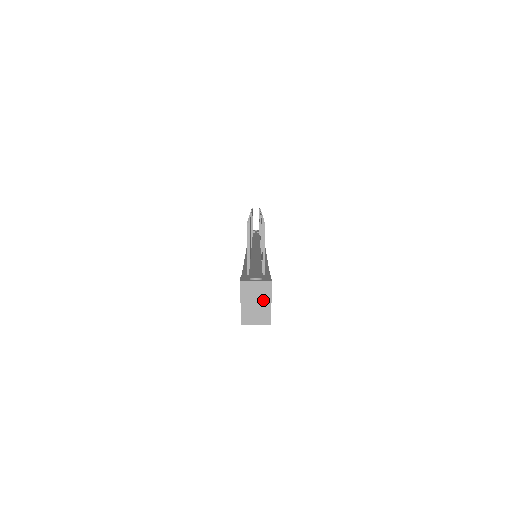
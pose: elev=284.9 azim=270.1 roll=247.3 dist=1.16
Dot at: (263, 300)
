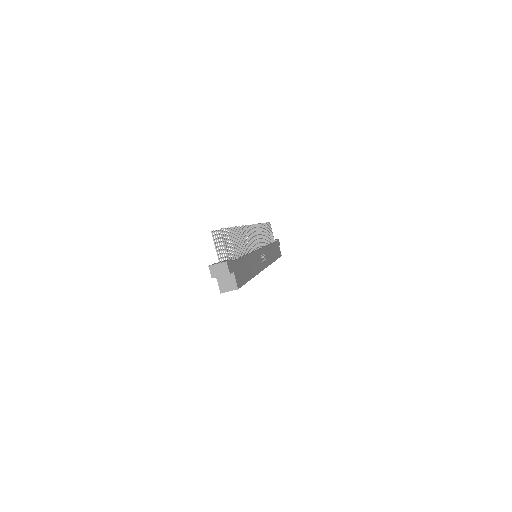
Dot at: (224, 274)
